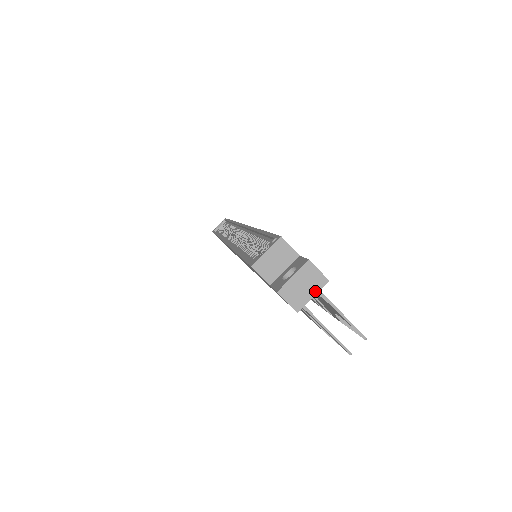
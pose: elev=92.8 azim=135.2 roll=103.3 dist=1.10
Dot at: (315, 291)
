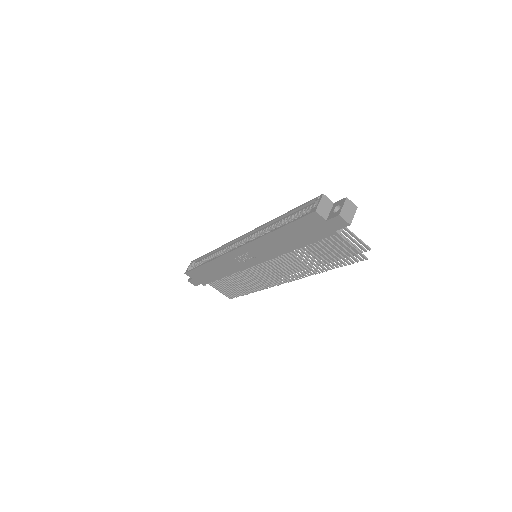
Dot at: (354, 213)
